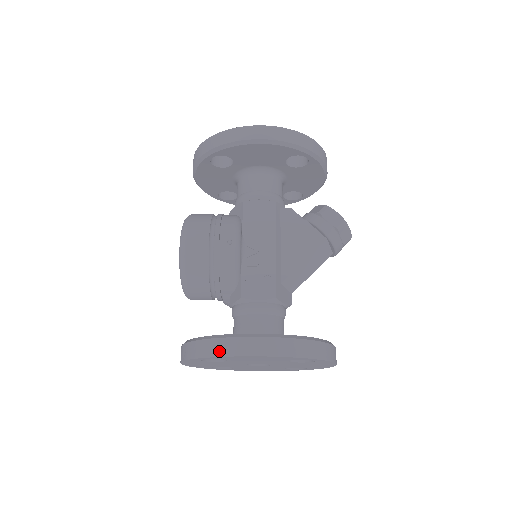
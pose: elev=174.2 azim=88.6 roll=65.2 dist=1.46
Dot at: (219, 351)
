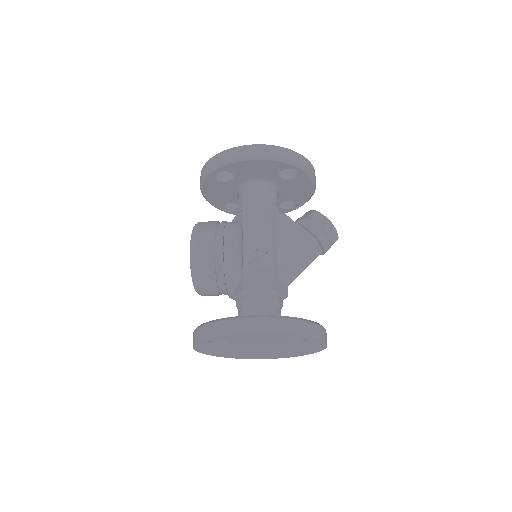
Dot at: (224, 331)
